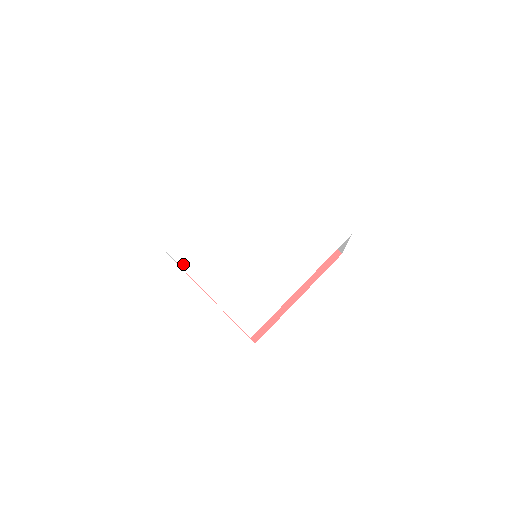
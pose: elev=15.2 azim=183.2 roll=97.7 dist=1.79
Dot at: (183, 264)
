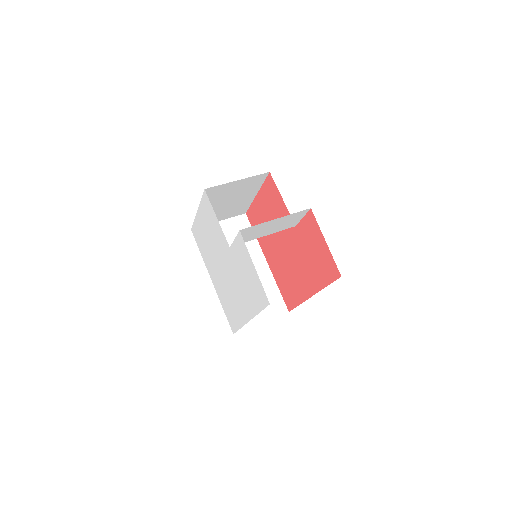
Dot at: (201, 254)
